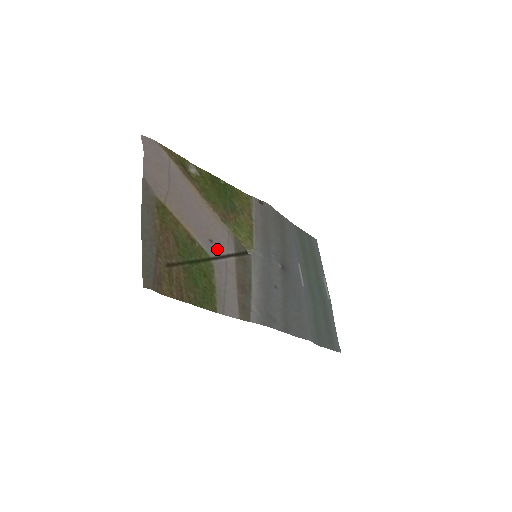
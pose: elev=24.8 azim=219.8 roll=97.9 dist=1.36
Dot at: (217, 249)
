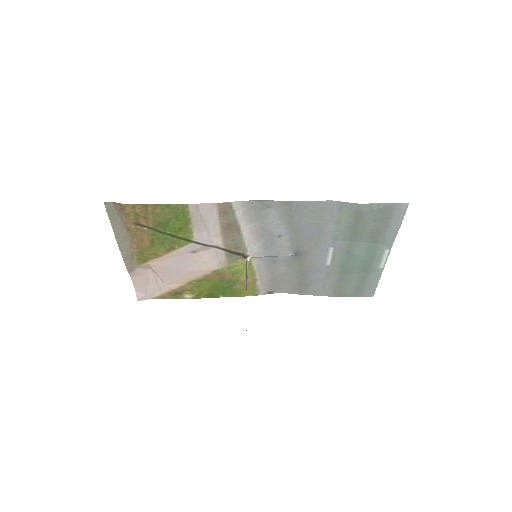
Dot at: (201, 249)
